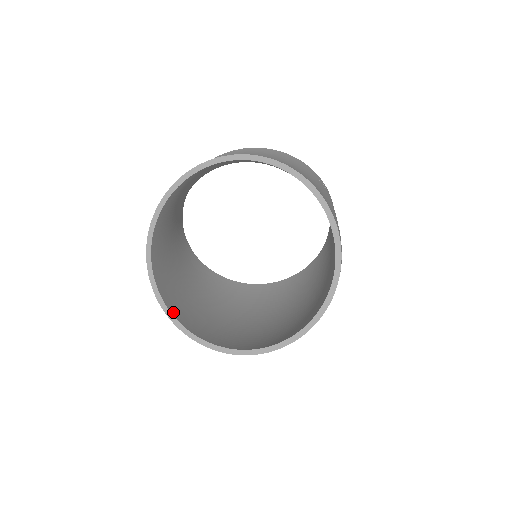
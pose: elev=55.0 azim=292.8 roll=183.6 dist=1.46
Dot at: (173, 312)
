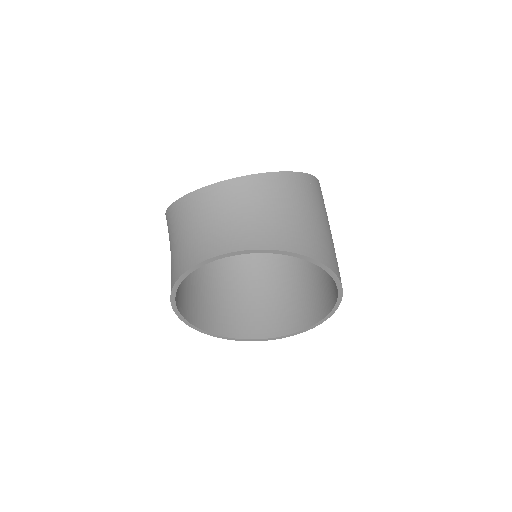
Dot at: (201, 326)
